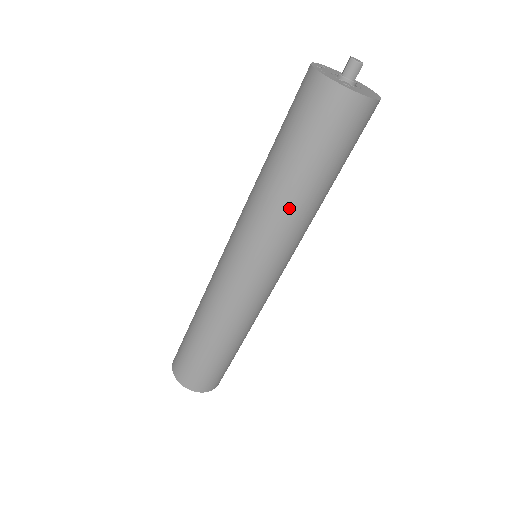
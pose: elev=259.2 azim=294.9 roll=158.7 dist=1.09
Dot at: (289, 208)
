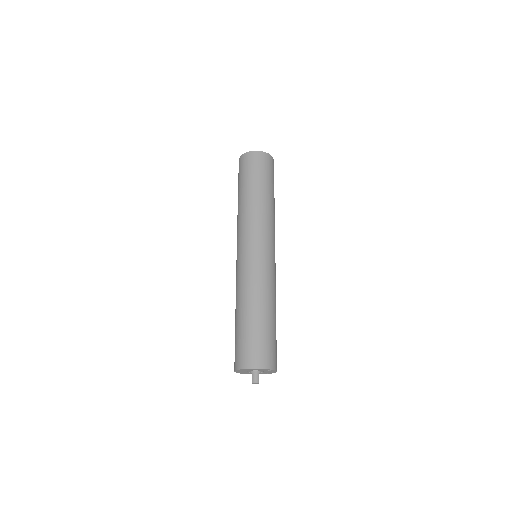
Dot at: (258, 205)
